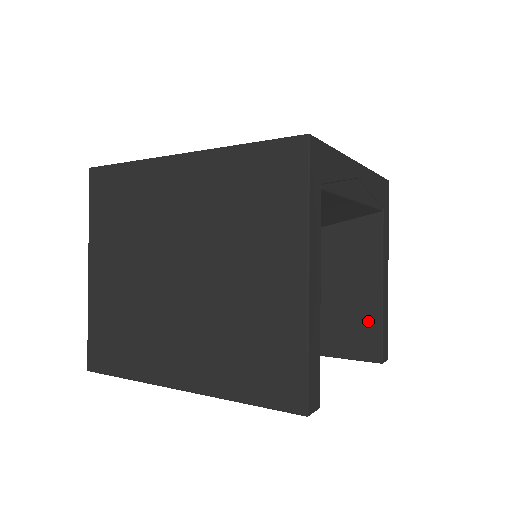
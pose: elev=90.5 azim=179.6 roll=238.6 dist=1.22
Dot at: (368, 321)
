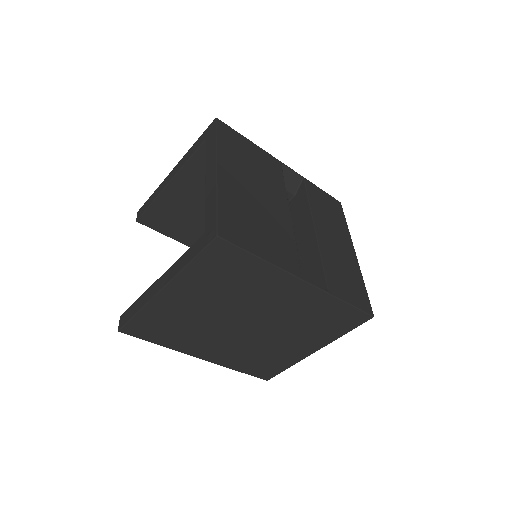
Dot at: occluded
